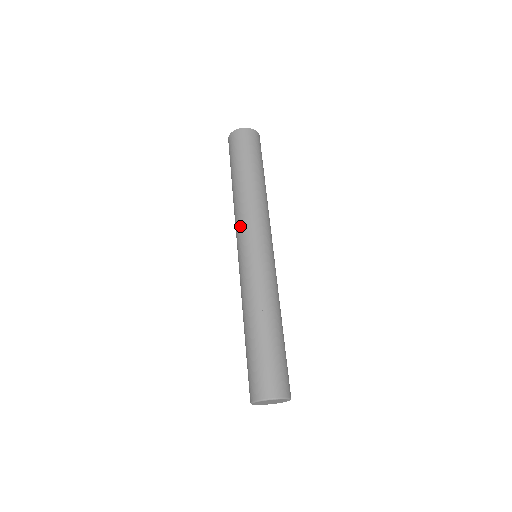
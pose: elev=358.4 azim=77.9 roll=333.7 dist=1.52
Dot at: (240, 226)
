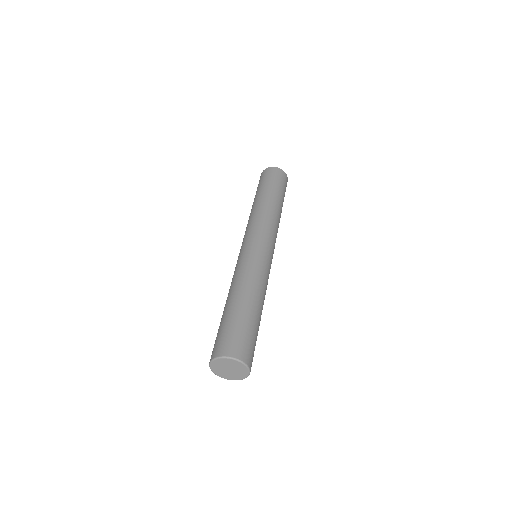
Dot at: (245, 232)
